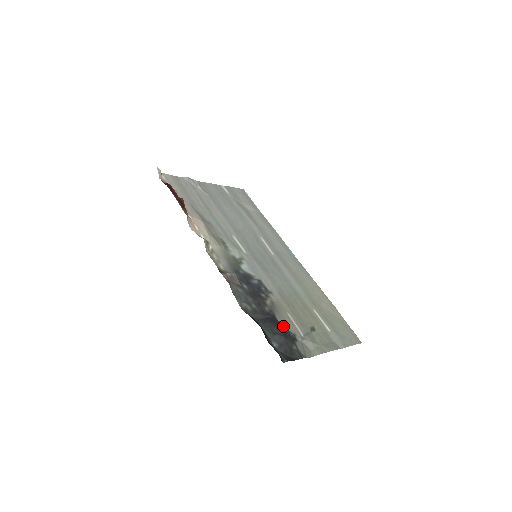
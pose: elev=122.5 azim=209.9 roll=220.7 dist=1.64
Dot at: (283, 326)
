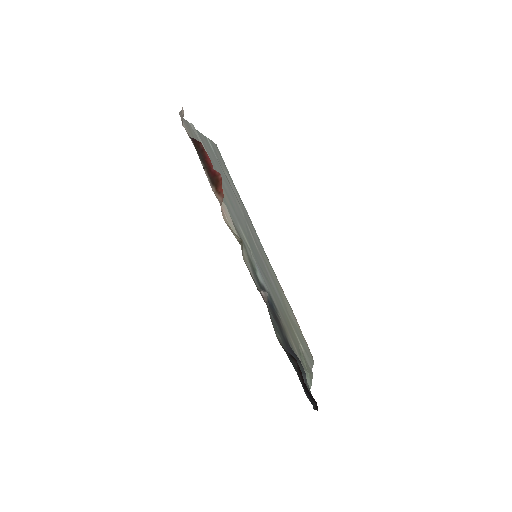
Dot at: occluded
